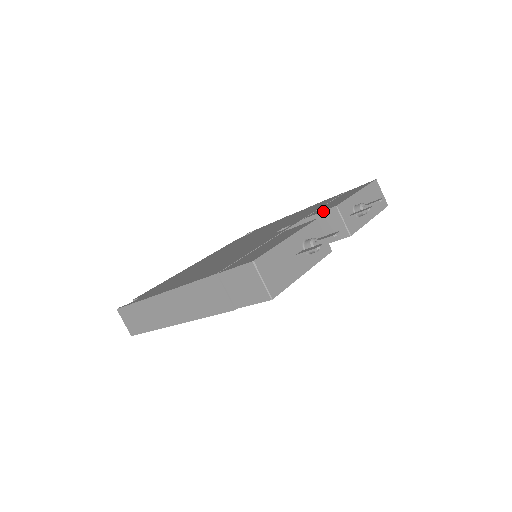
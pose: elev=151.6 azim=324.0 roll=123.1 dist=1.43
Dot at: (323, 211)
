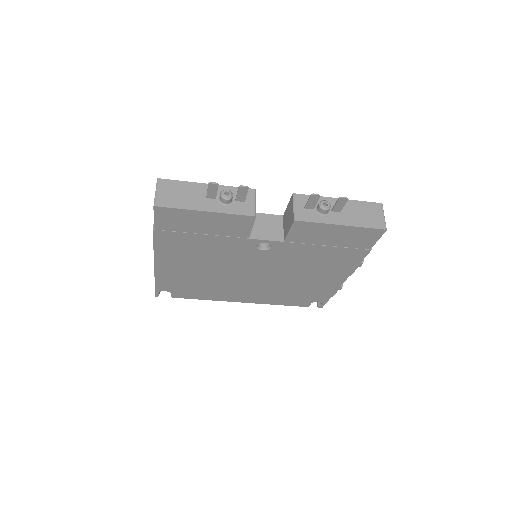
Dot at: (289, 202)
